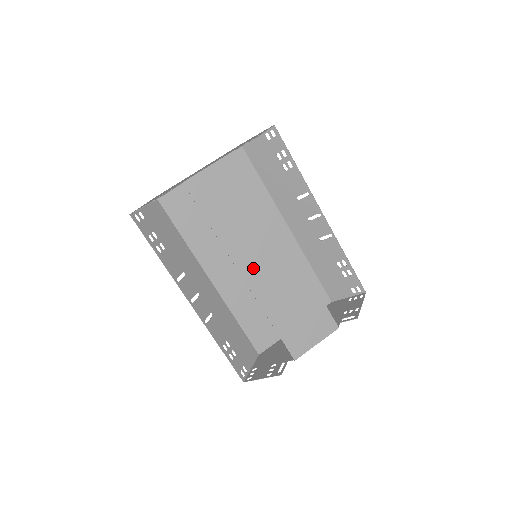
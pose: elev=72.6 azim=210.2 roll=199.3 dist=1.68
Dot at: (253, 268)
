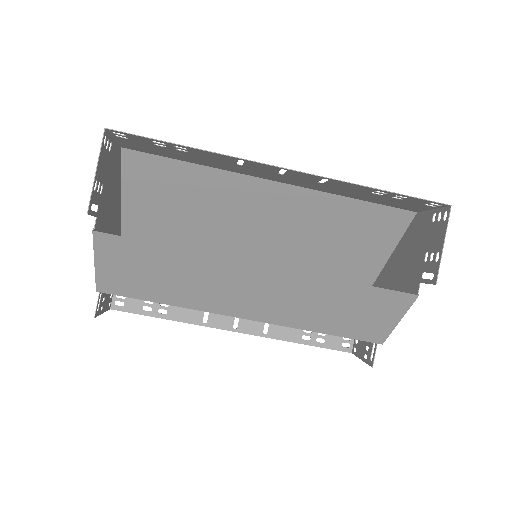
Dot at: (246, 307)
